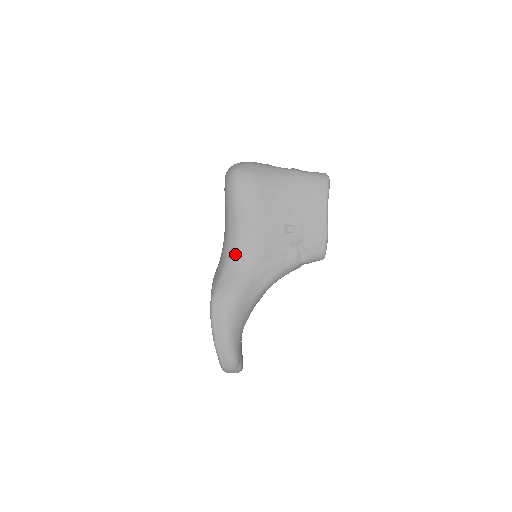
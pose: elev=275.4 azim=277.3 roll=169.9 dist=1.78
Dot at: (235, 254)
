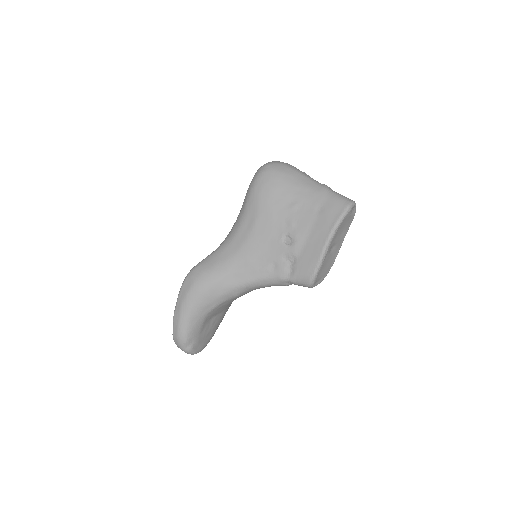
Dot at: (230, 241)
